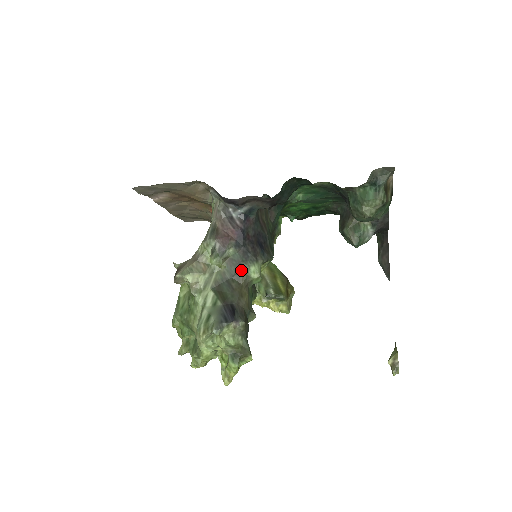
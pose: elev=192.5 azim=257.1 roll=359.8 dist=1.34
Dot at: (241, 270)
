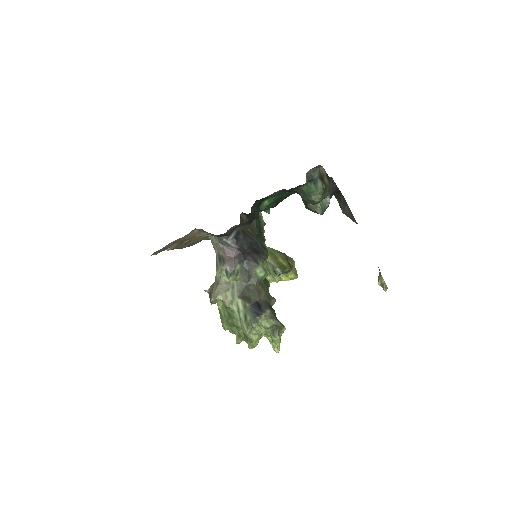
Dot at: (251, 276)
